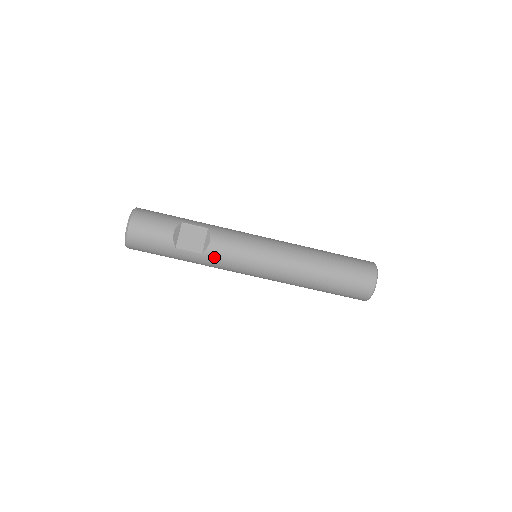
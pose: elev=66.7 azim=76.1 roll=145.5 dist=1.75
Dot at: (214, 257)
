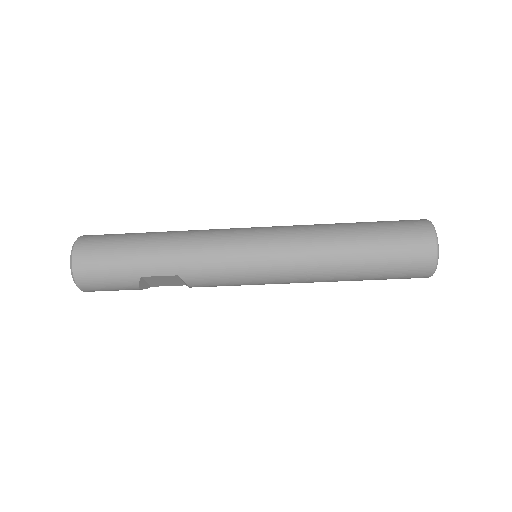
Dot at: occluded
